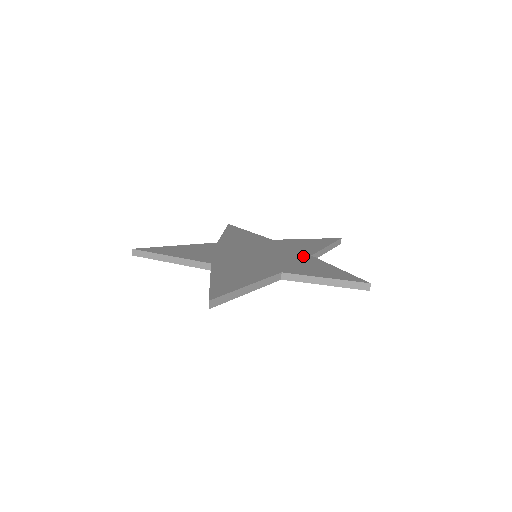
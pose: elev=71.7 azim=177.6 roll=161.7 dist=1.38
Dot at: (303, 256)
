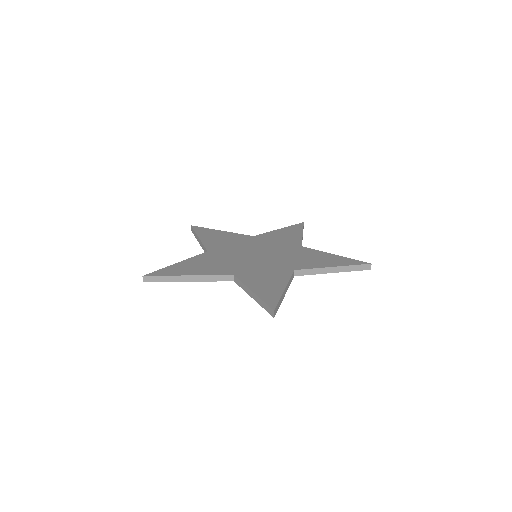
Dot at: (285, 268)
